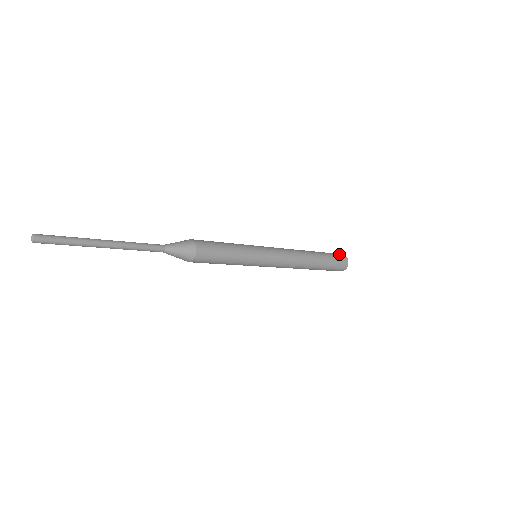
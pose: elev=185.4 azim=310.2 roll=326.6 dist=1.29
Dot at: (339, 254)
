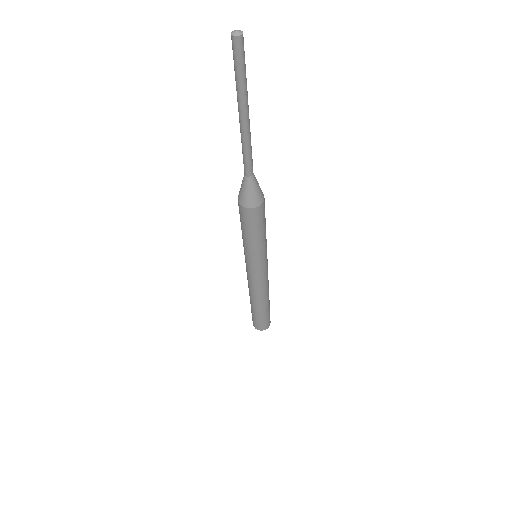
Dot at: occluded
